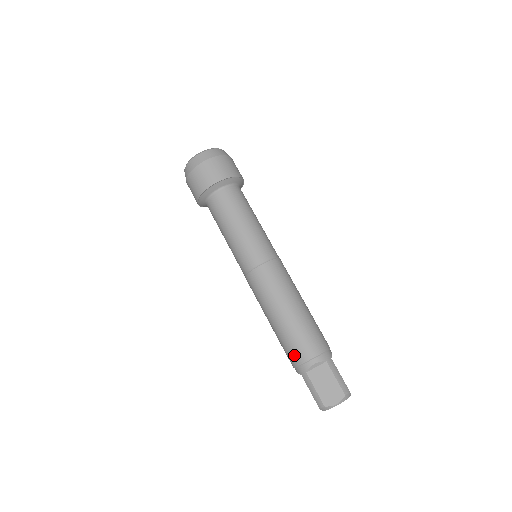
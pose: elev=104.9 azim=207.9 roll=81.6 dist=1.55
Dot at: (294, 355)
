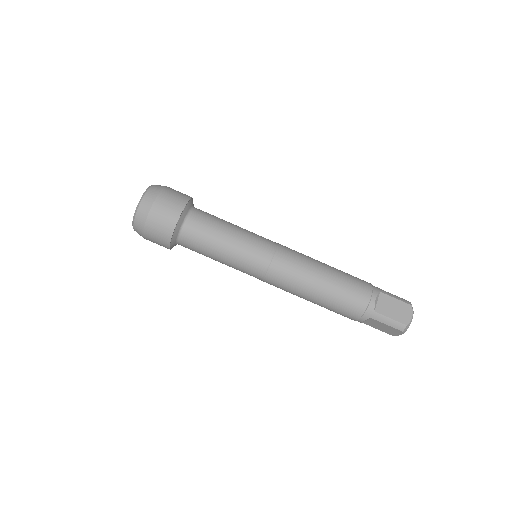
Dot at: (355, 306)
